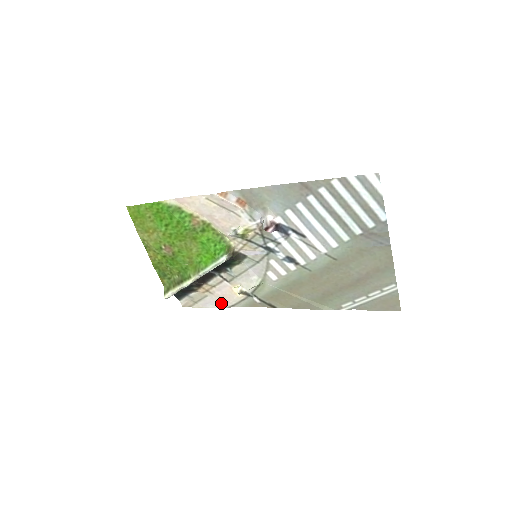
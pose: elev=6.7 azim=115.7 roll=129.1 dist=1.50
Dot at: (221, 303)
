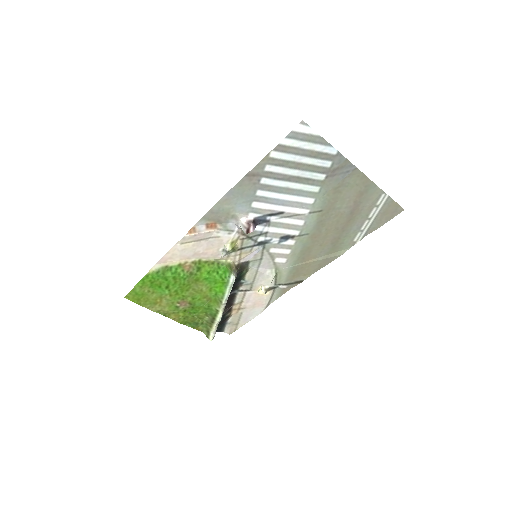
Dot at: (257, 310)
